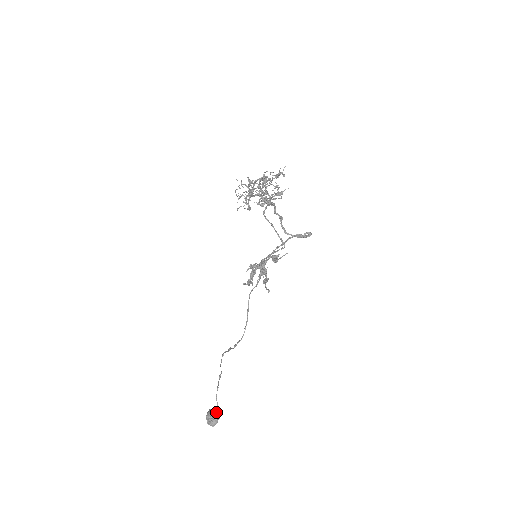
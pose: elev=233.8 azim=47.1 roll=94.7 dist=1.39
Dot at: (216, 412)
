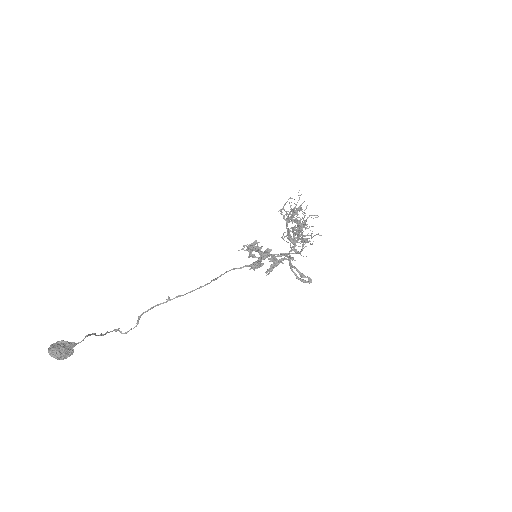
Dot at: (73, 345)
